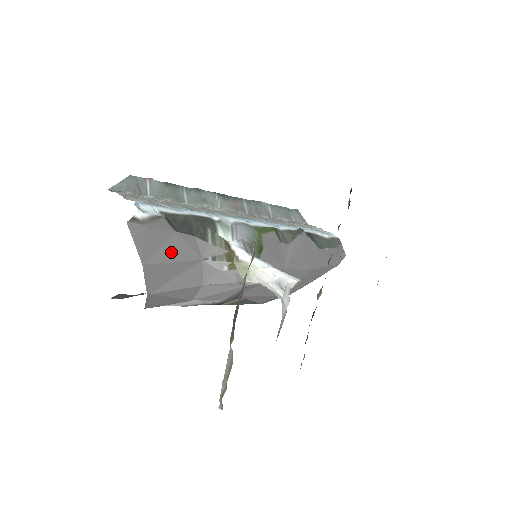
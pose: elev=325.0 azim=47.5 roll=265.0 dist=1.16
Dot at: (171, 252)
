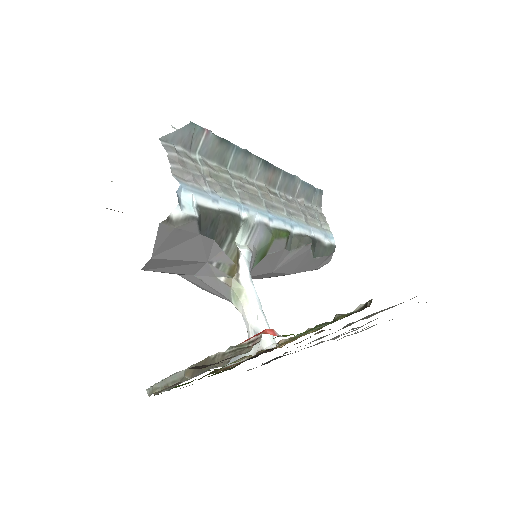
Dot at: (184, 251)
